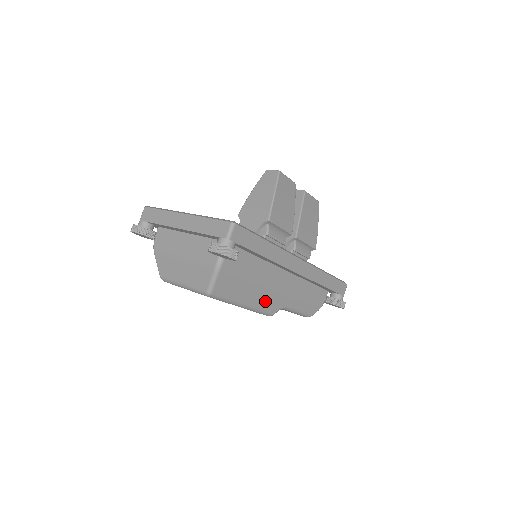
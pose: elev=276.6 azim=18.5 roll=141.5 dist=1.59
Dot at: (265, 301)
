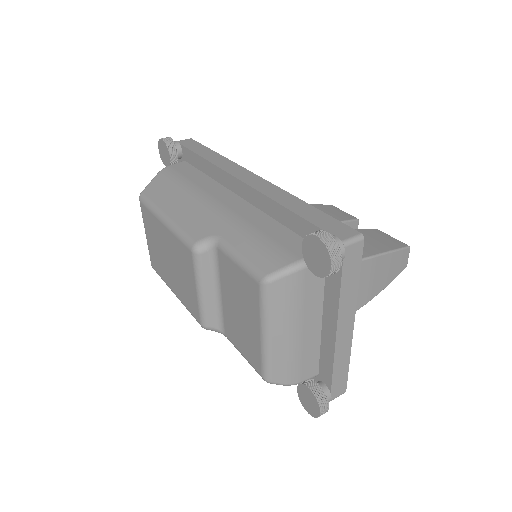
Dot at: (191, 218)
